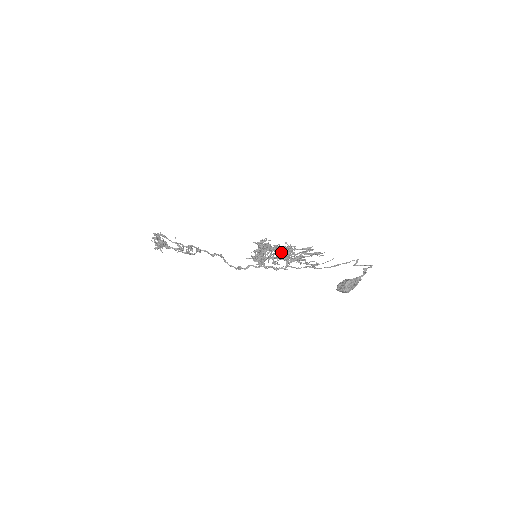
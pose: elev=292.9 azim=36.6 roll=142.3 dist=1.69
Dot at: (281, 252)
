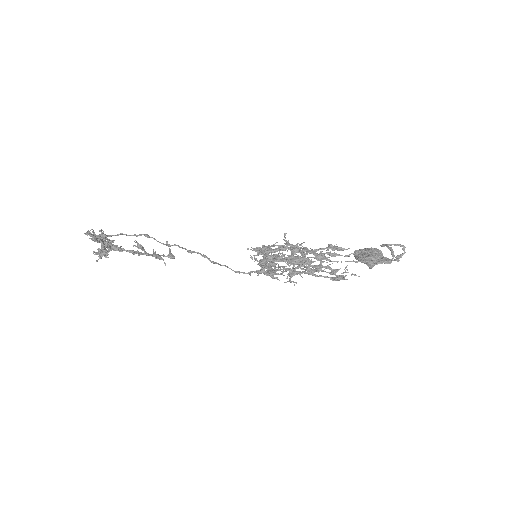
Dot at: (288, 245)
